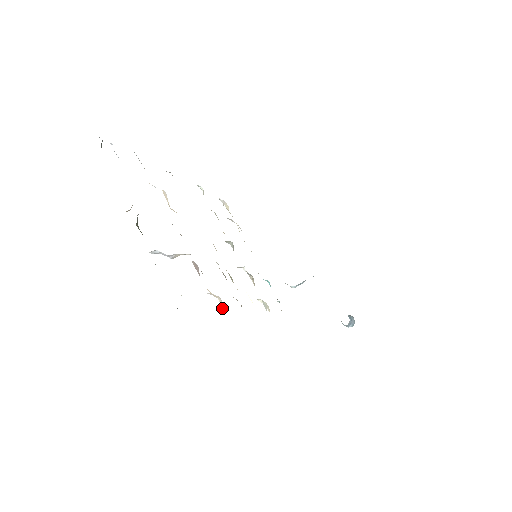
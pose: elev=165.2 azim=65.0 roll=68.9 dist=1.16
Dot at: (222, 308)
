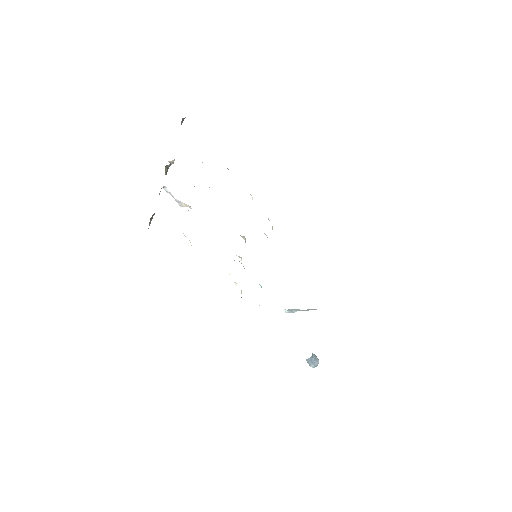
Dot at: occluded
